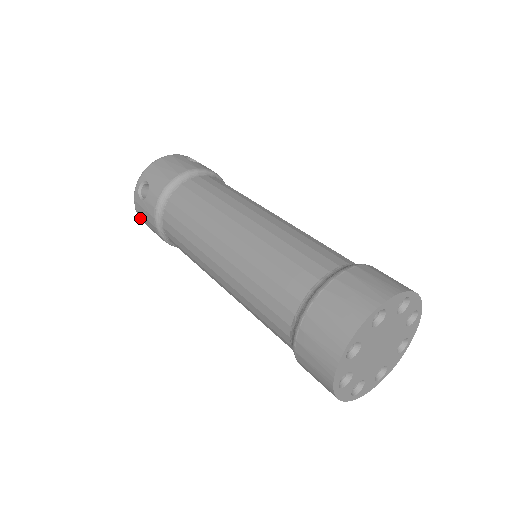
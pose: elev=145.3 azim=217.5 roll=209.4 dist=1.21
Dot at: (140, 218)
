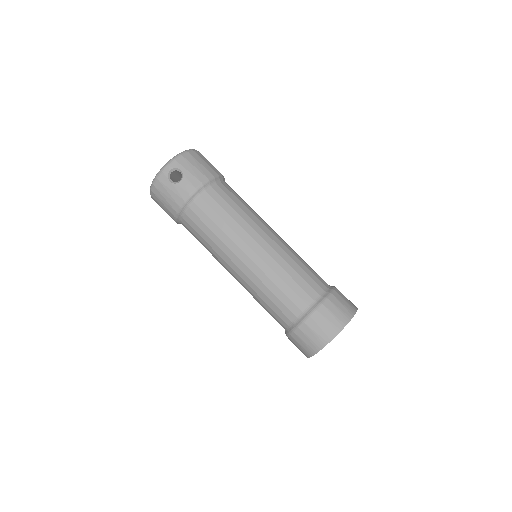
Dot at: occluded
